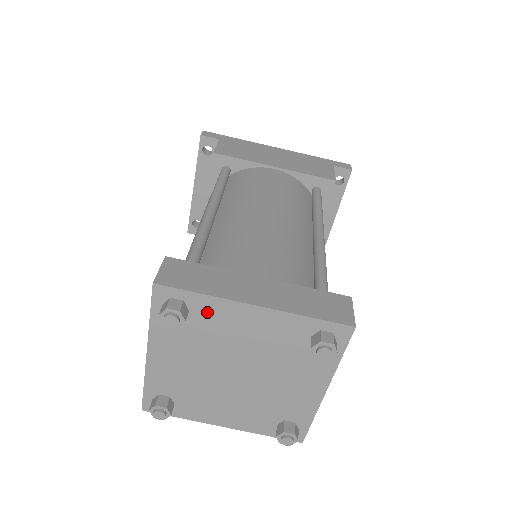
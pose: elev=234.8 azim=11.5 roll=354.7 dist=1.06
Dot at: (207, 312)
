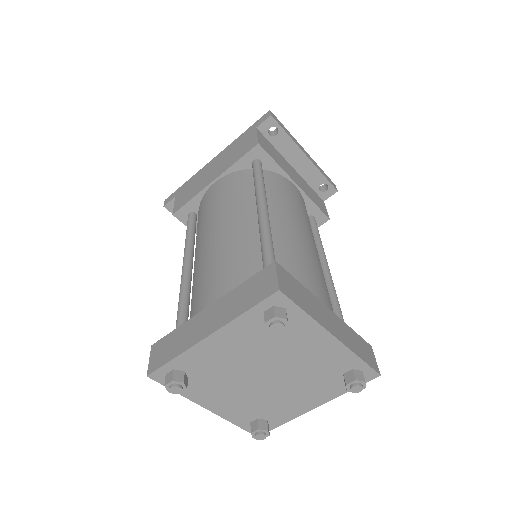
Dot at: (193, 363)
